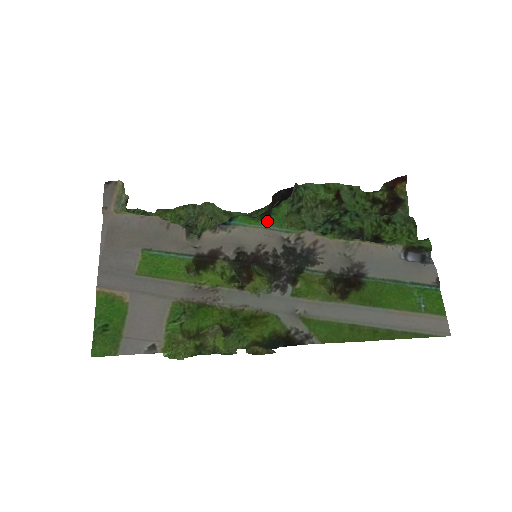
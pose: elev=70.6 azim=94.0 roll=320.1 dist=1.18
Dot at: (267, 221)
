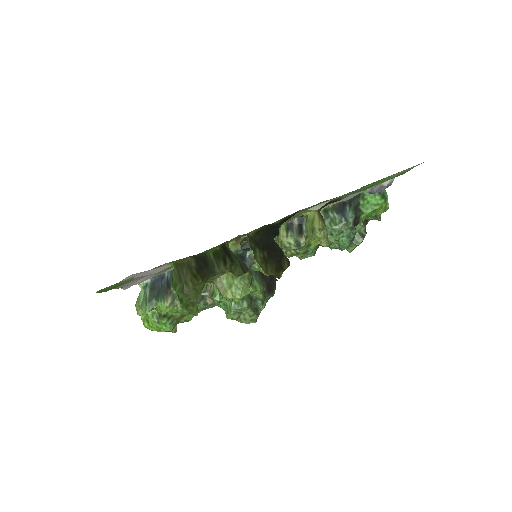
Dot at: occluded
